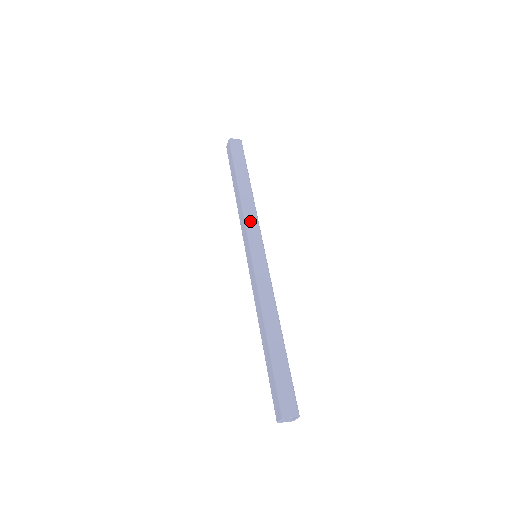
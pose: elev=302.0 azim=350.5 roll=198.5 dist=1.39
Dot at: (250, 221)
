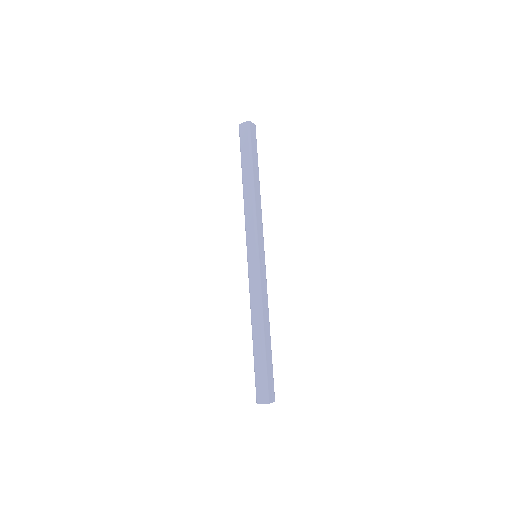
Dot at: (248, 223)
